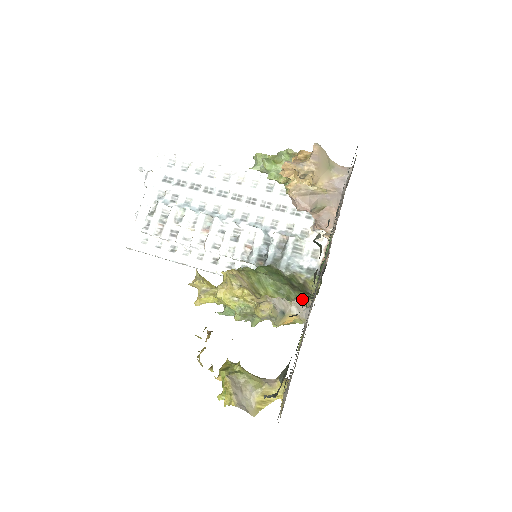
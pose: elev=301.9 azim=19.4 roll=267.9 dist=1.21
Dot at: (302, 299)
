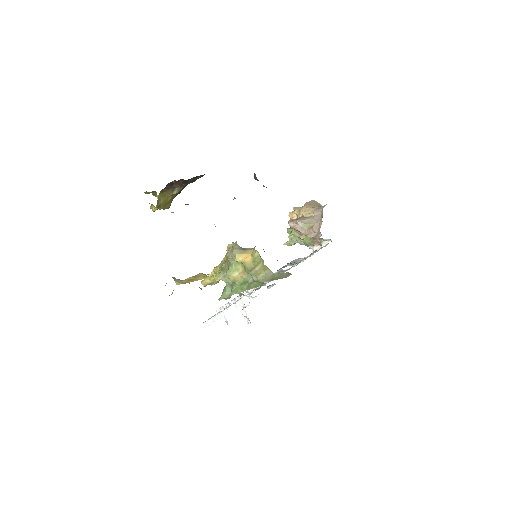
Dot at: occluded
